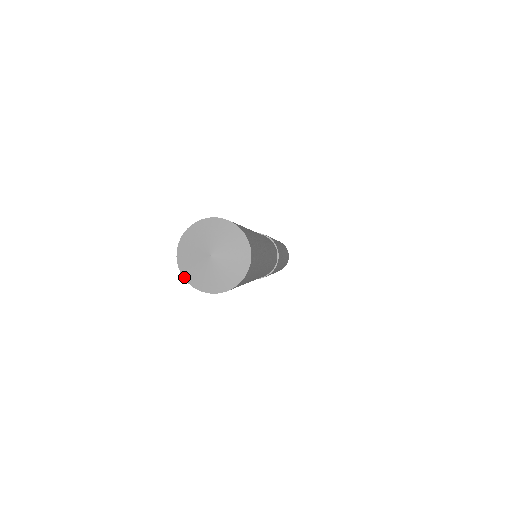
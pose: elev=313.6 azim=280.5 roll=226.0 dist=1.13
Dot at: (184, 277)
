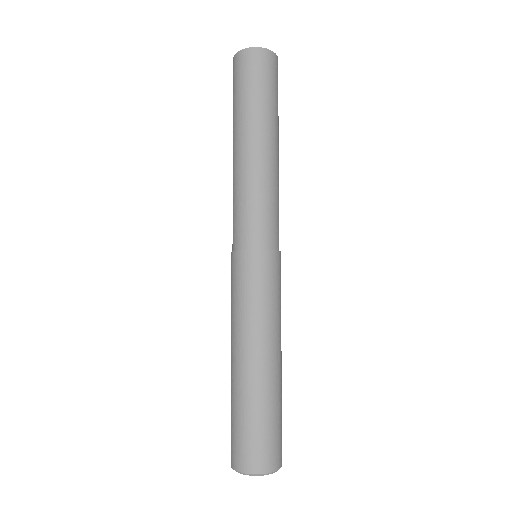
Dot at: (235, 56)
